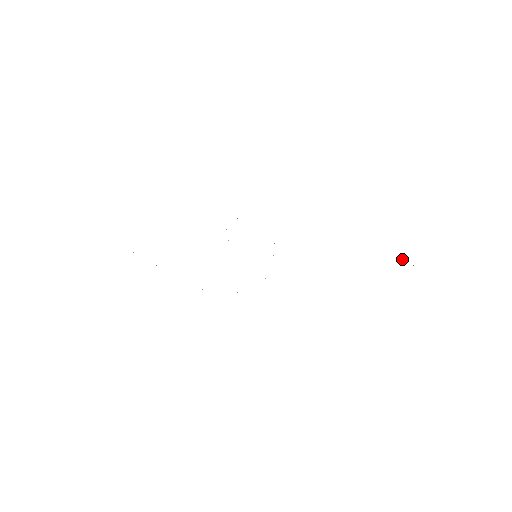
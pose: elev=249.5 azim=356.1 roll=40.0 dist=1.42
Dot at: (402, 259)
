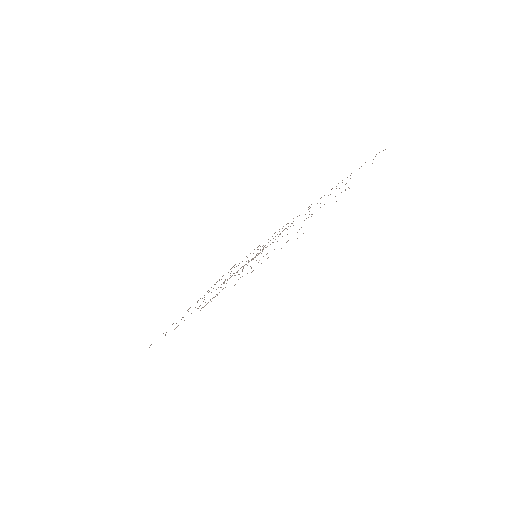
Dot at: occluded
